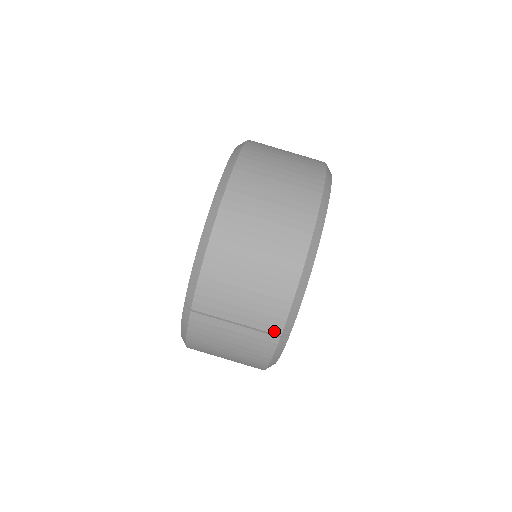
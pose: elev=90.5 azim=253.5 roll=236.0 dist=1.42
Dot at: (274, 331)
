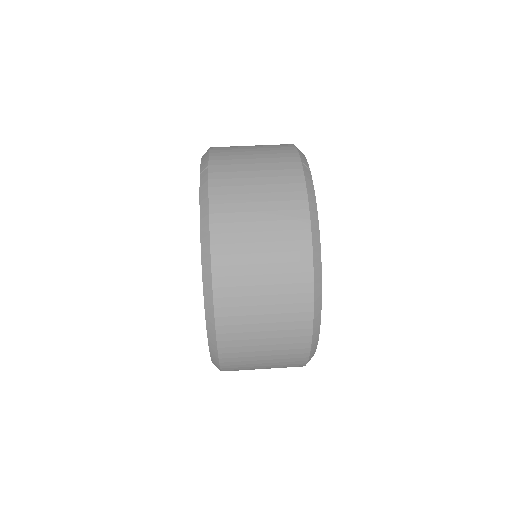
Dot at: (293, 160)
